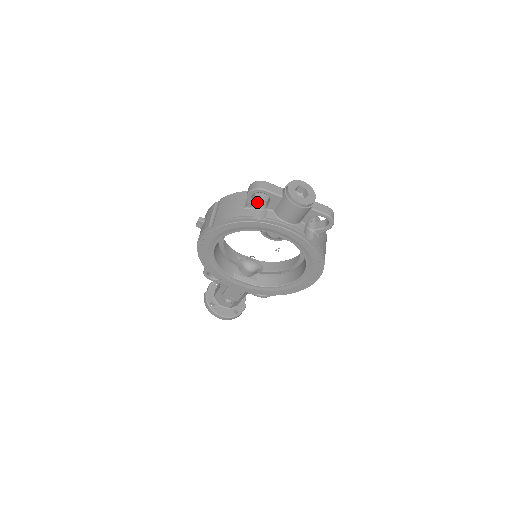
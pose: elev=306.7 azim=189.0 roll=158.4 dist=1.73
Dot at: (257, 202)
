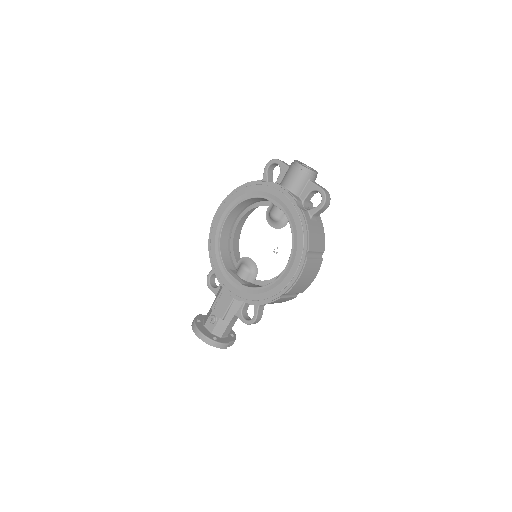
Dot at: occluded
